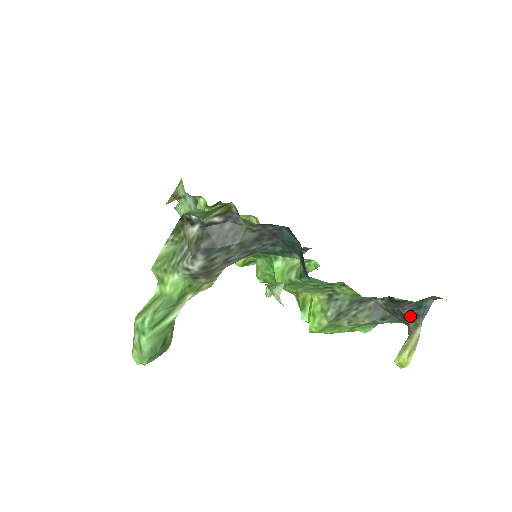
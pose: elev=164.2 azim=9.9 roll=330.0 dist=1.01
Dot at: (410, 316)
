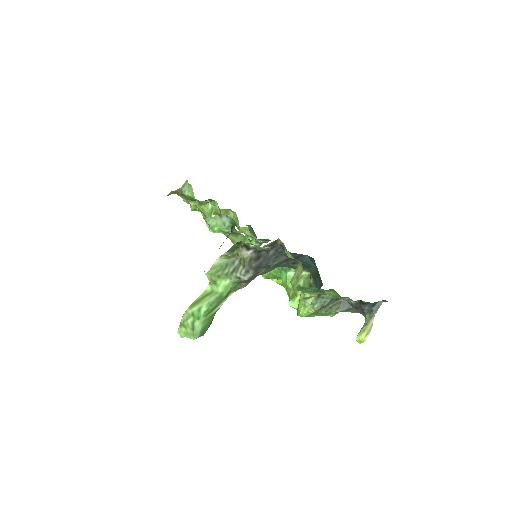
Dot at: (367, 311)
